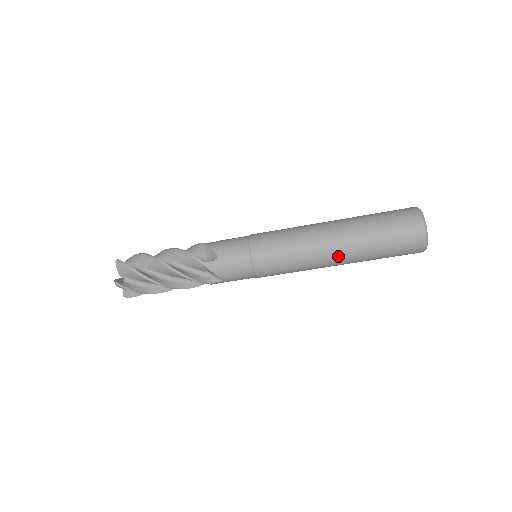
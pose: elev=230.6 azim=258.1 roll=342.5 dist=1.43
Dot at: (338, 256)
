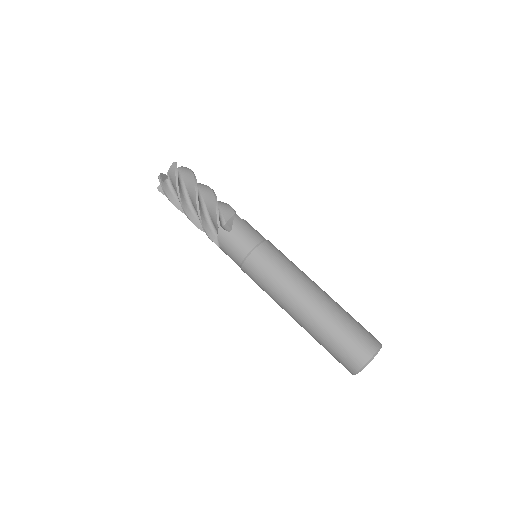
Dot at: (314, 298)
